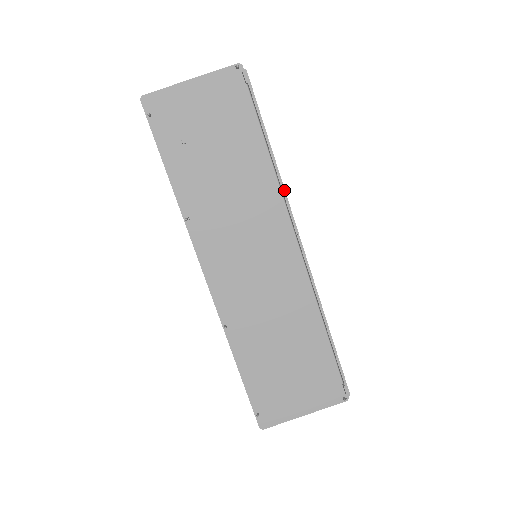
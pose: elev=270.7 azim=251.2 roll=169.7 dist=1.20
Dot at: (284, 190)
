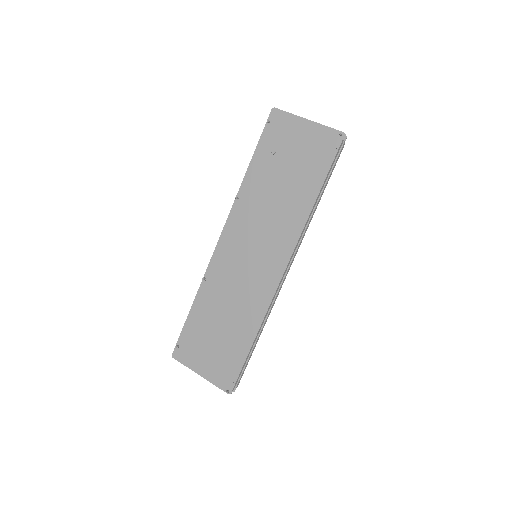
Dot at: (302, 231)
